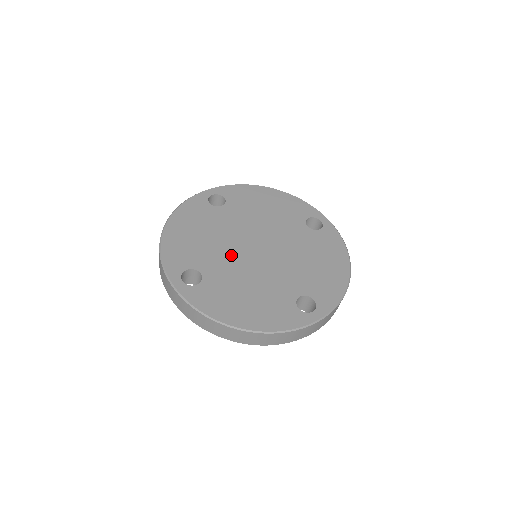
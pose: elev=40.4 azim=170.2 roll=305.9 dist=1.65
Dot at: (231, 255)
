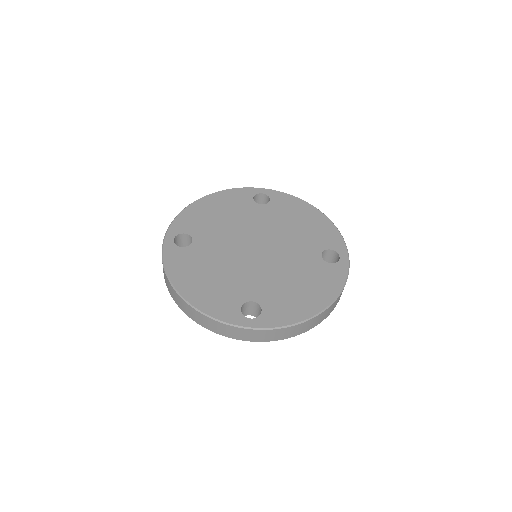
Dot at: (229, 241)
